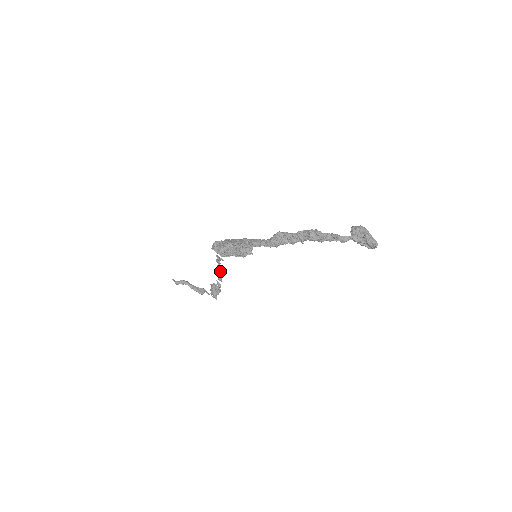
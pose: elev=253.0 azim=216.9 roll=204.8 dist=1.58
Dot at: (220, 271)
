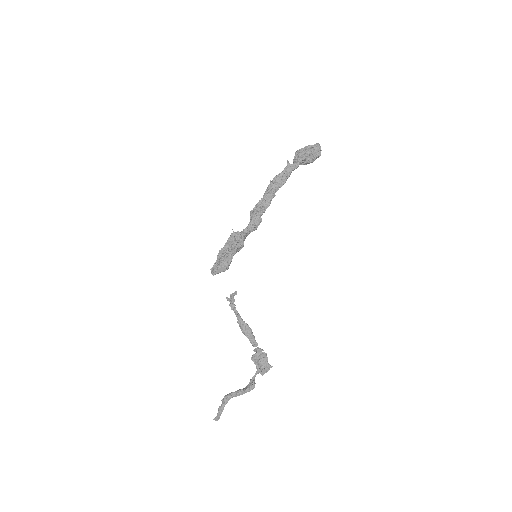
Dot at: (245, 325)
